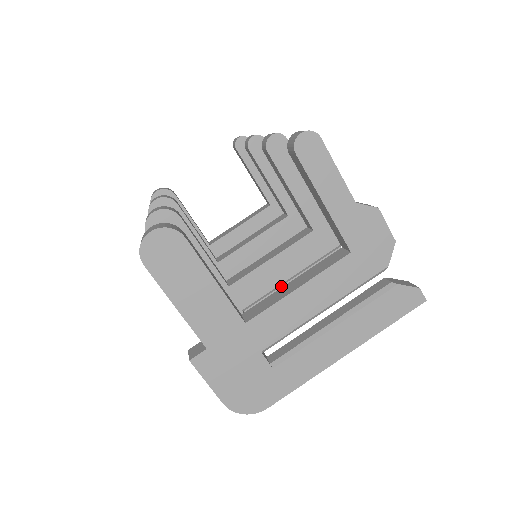
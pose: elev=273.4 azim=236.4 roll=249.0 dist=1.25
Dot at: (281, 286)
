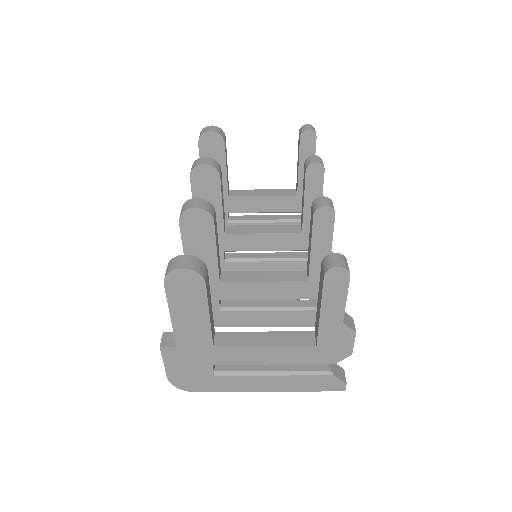
Dot at: occluded
